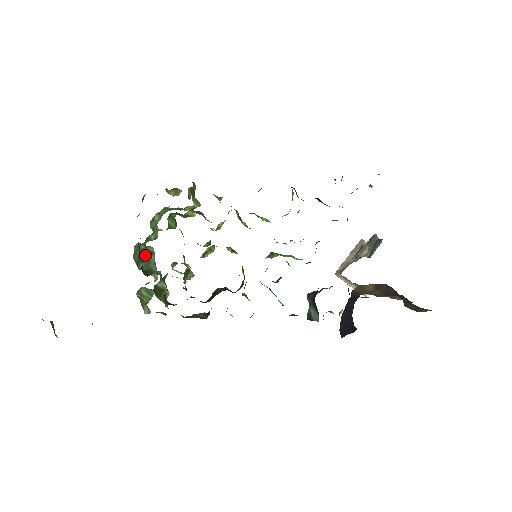
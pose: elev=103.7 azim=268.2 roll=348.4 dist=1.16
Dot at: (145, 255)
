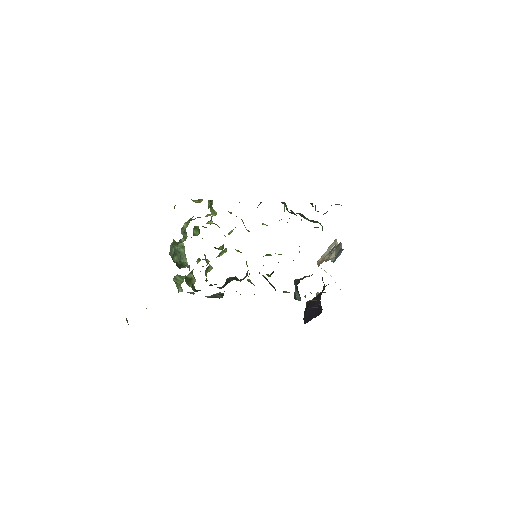
Dot at: (178, 250)
